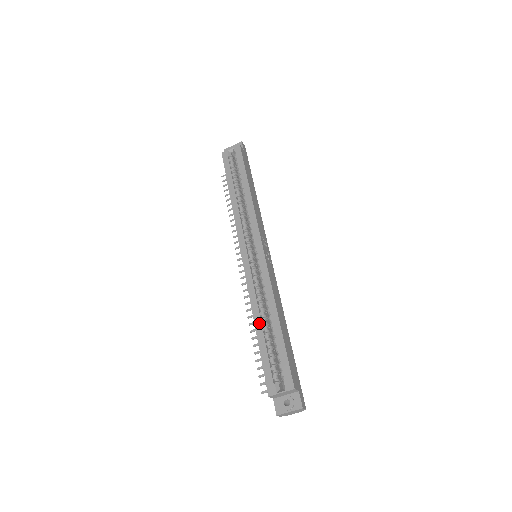
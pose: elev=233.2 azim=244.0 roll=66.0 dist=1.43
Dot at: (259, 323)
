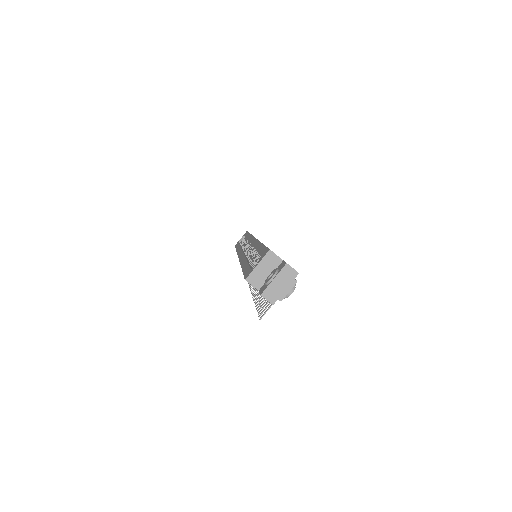
Dot at: (245, 262)
